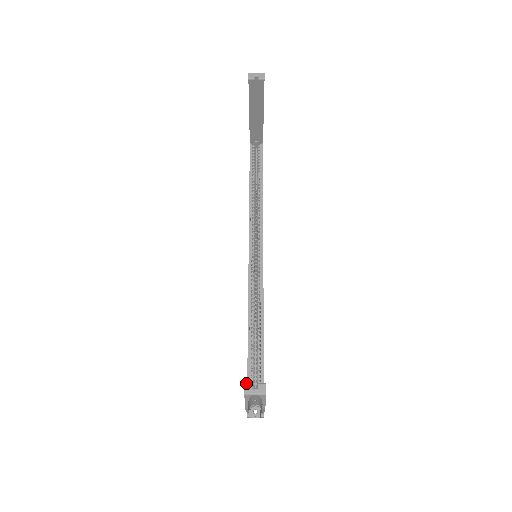
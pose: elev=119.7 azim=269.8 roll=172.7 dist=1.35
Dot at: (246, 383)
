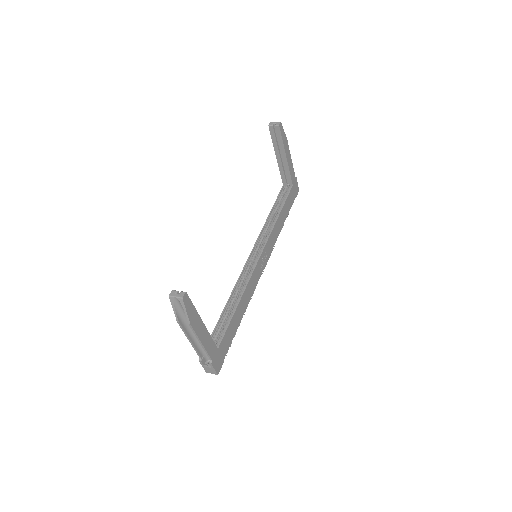
Dot at: (173, 290)
